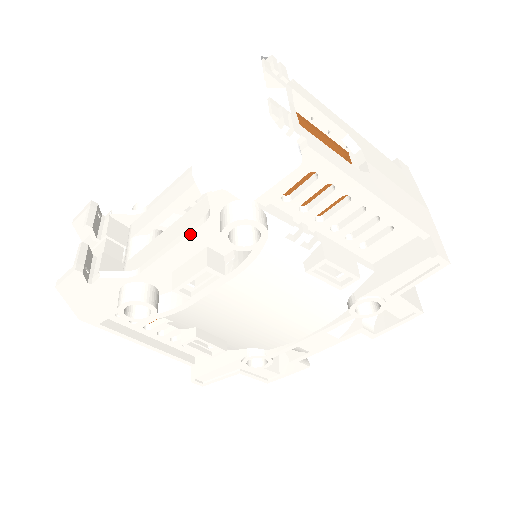
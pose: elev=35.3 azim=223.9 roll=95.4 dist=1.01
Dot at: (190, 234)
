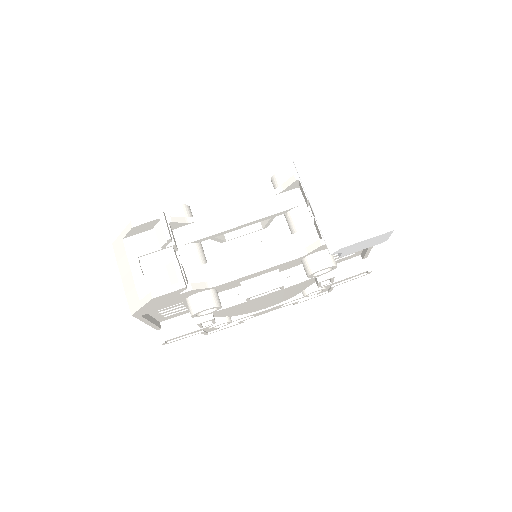
Dot at: (280, 264)
